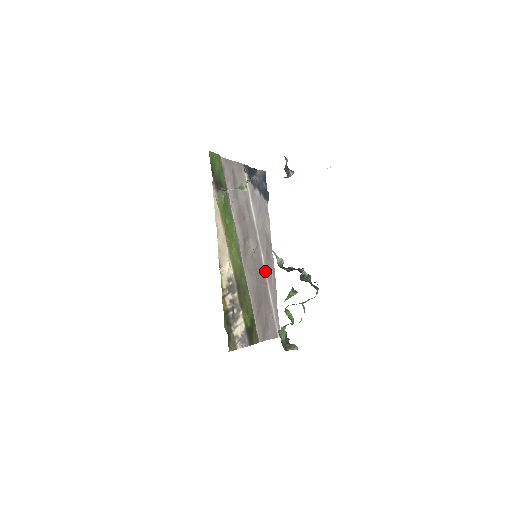
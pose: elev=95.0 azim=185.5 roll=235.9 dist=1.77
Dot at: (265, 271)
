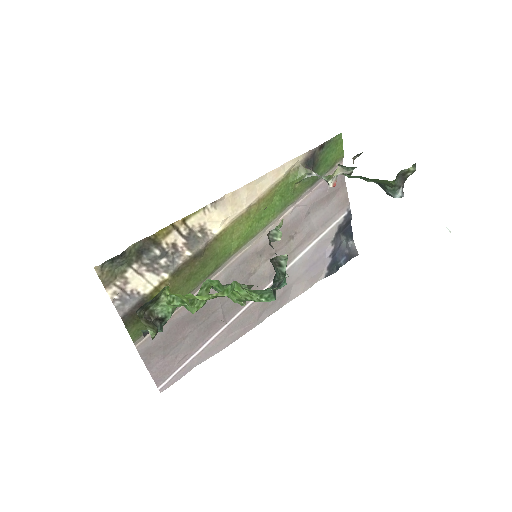
Dot at: (241, 311)
